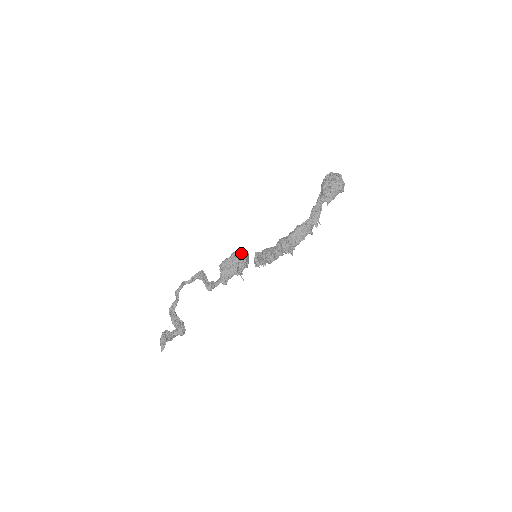
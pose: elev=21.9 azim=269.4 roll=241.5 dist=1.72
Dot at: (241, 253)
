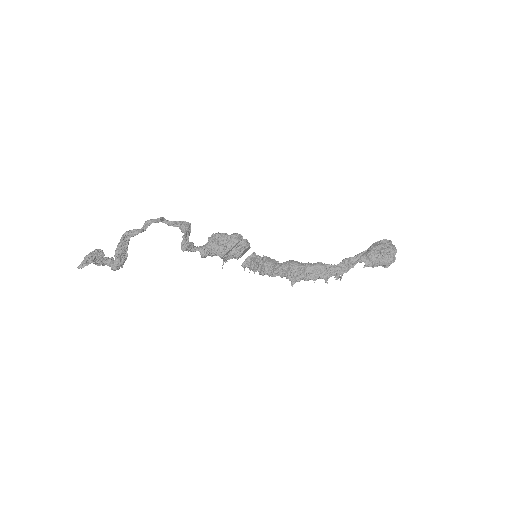
Dot at: (244, 240)
